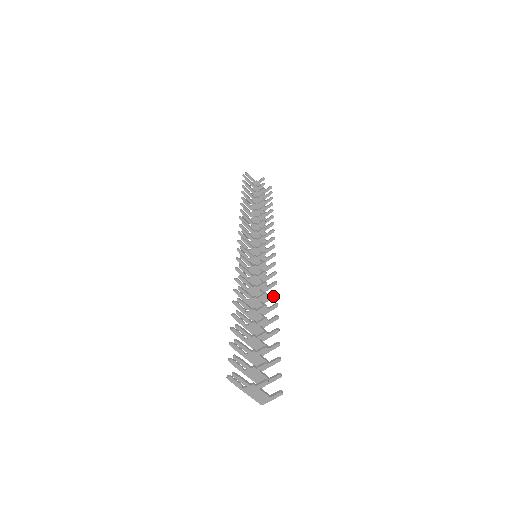
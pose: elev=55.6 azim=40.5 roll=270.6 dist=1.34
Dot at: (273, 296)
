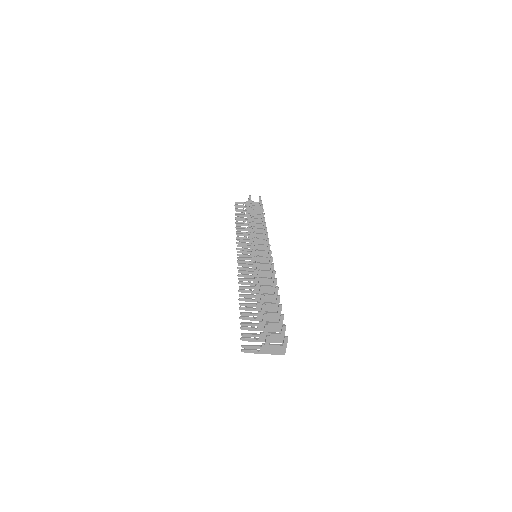
Dot at: (274, 275)
